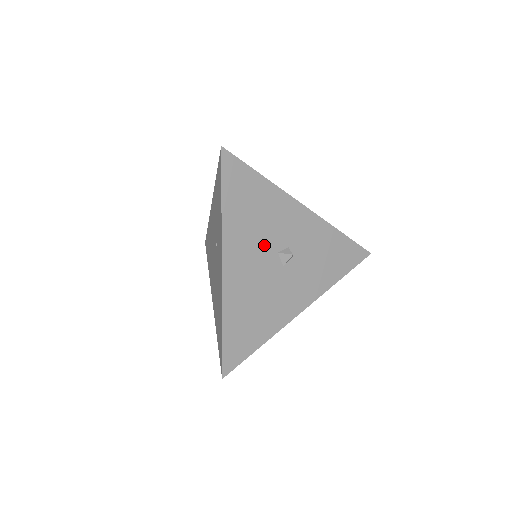
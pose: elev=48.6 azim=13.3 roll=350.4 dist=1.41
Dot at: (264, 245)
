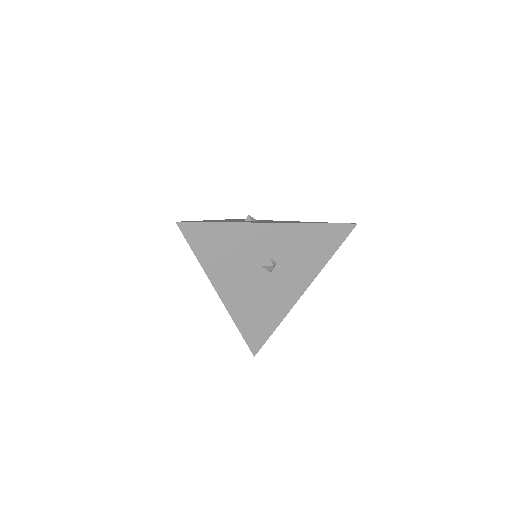
Dot at: (247, 267)
